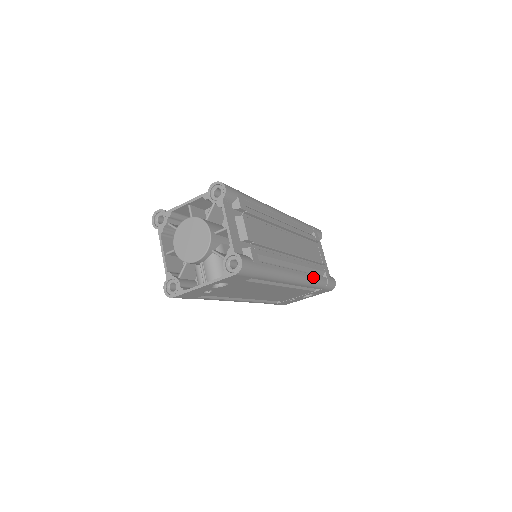
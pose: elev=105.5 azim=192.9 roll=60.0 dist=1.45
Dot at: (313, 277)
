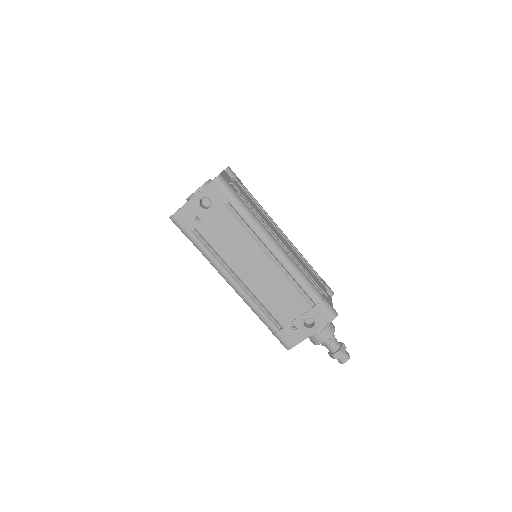
Dot at: (301, 271)
